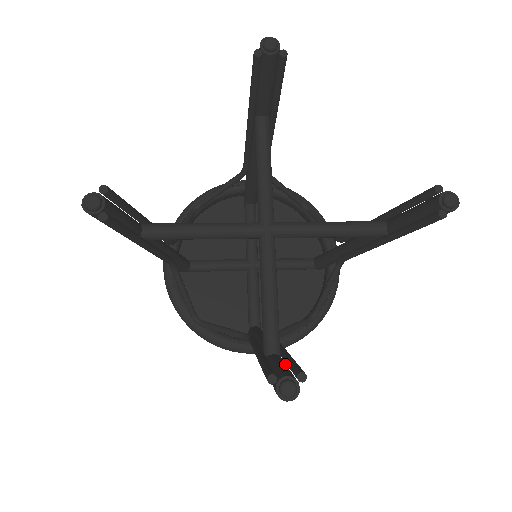
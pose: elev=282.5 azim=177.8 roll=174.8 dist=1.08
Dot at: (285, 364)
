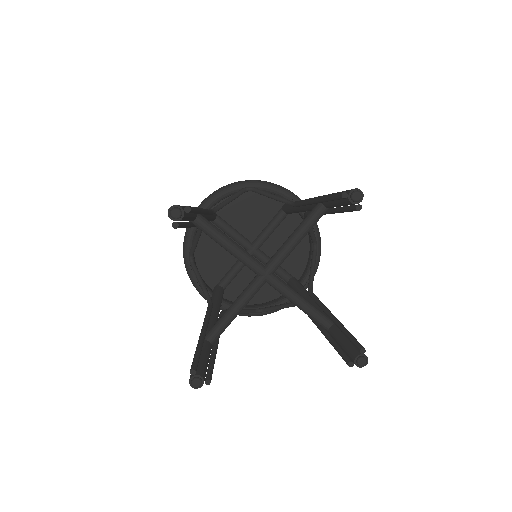
Dot at: occluded
